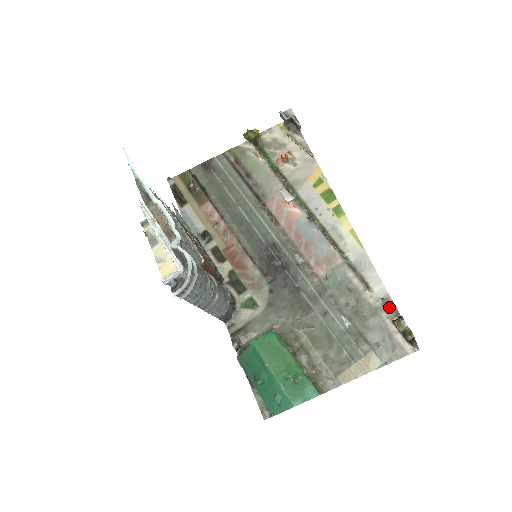
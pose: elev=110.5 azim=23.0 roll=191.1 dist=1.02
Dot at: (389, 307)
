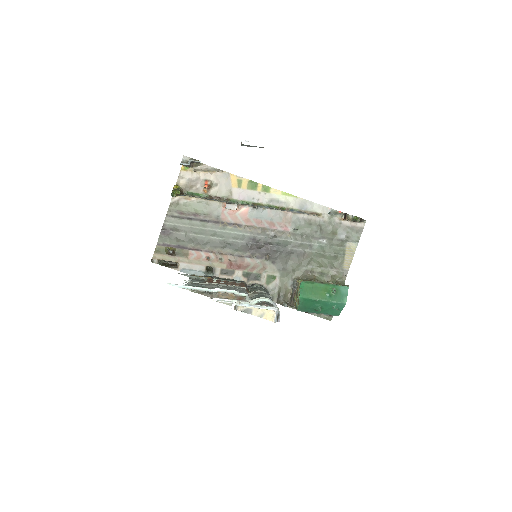
Dot at: (336, 214)
